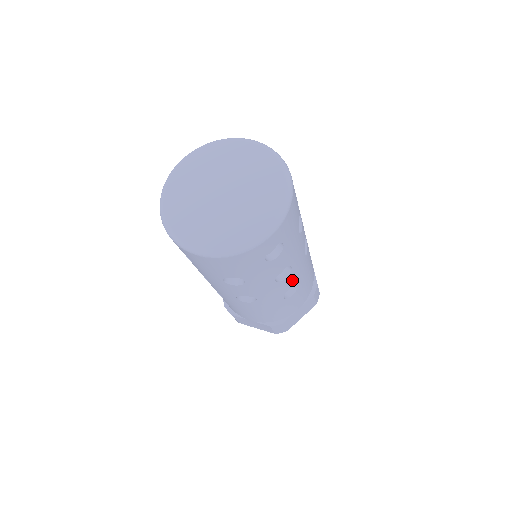
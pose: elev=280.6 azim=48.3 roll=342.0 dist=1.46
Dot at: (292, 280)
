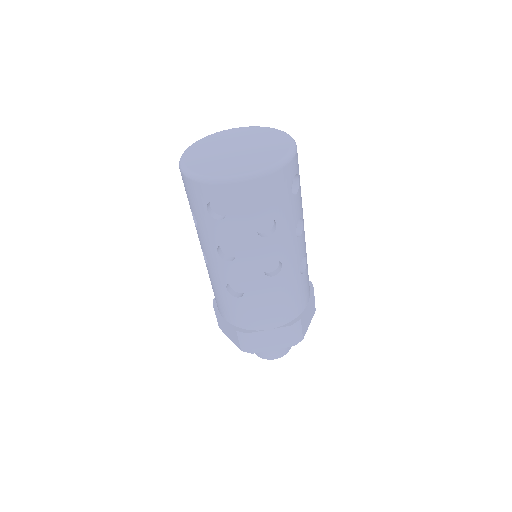
Dot at: (303, 245)
